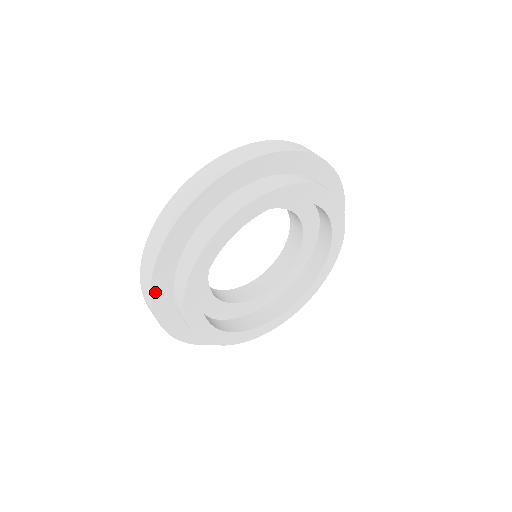
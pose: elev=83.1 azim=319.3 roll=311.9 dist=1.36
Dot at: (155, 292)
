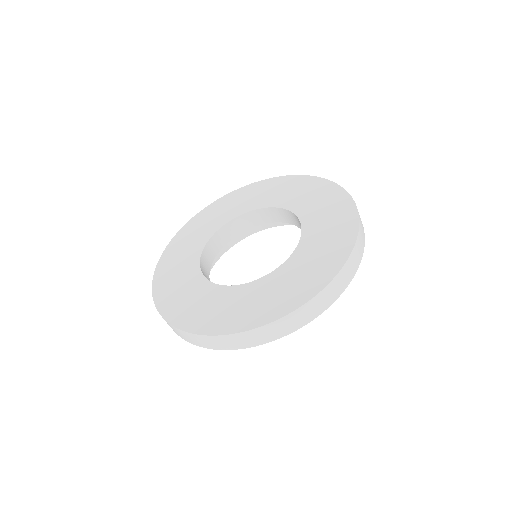
Dot at: occluded
